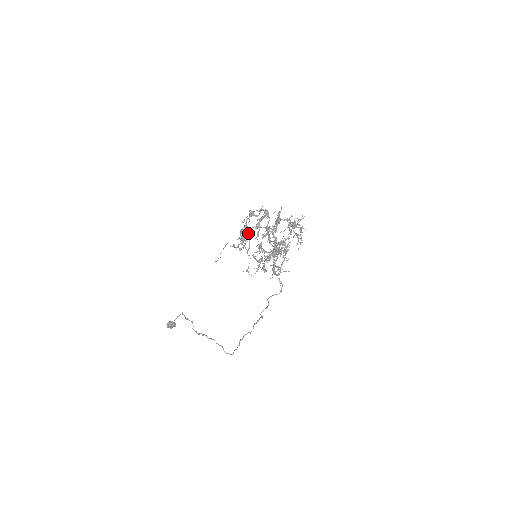
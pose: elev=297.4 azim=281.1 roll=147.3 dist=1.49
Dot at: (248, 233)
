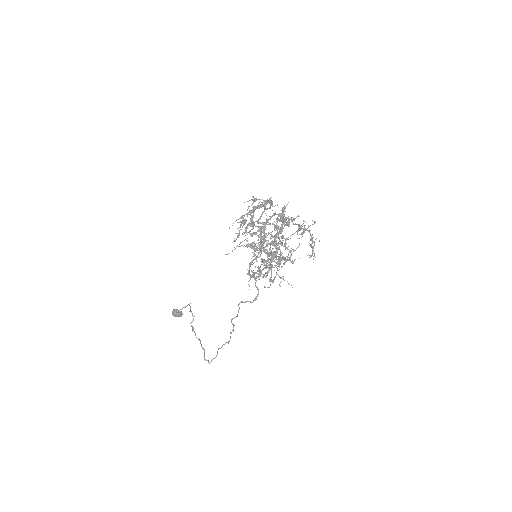
Dot at: (240, 221)
